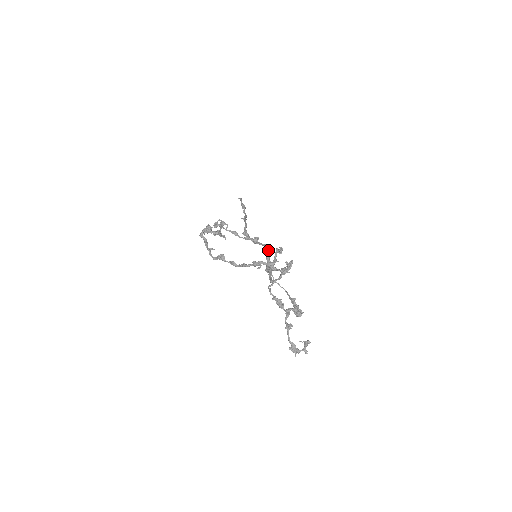
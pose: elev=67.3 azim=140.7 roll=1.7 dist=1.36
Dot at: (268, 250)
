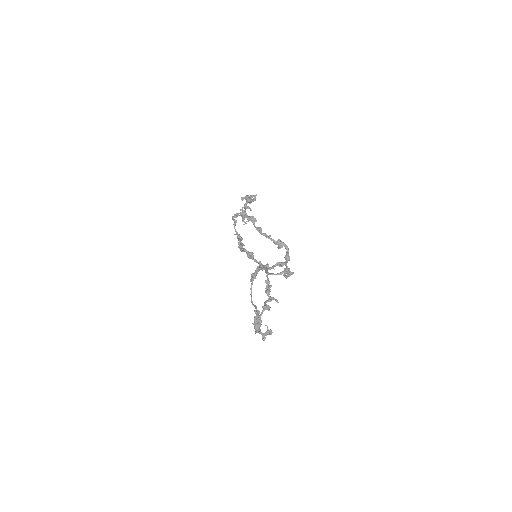
Dot at: occluded
